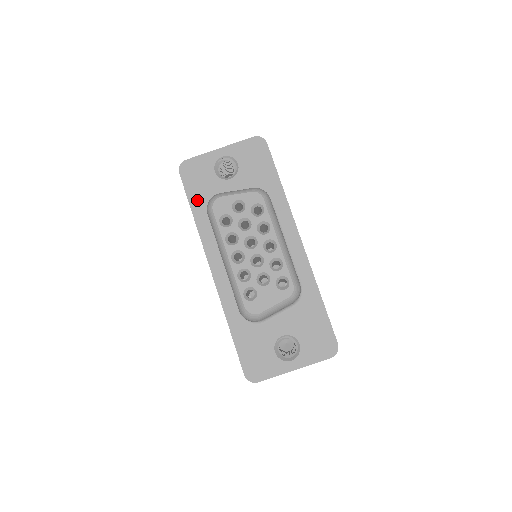
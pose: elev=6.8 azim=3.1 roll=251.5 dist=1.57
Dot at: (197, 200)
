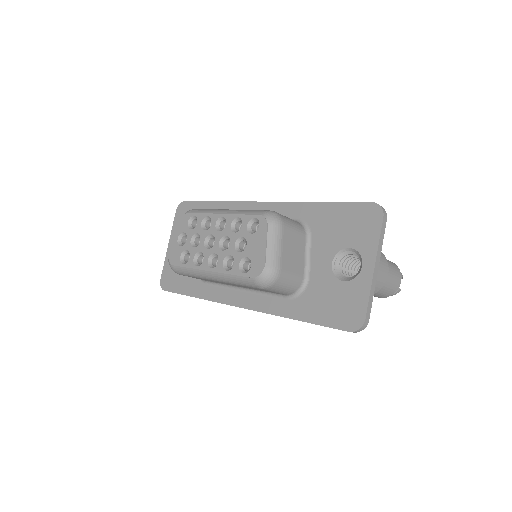
Dot at: (187, 287)
